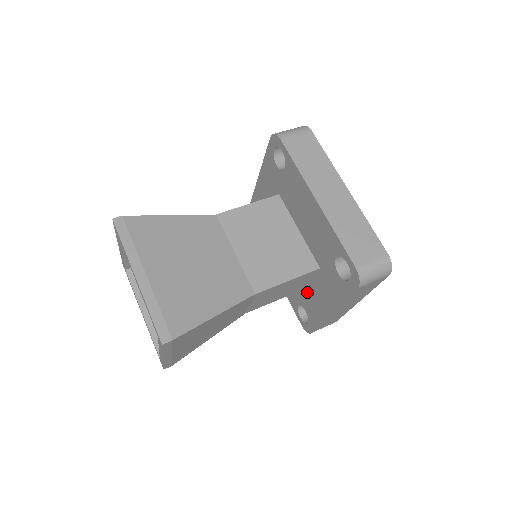
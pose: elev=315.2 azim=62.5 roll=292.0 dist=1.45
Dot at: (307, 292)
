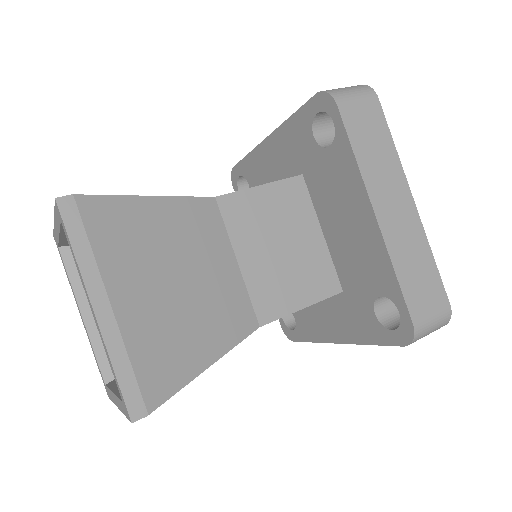
Dot at: occluded
